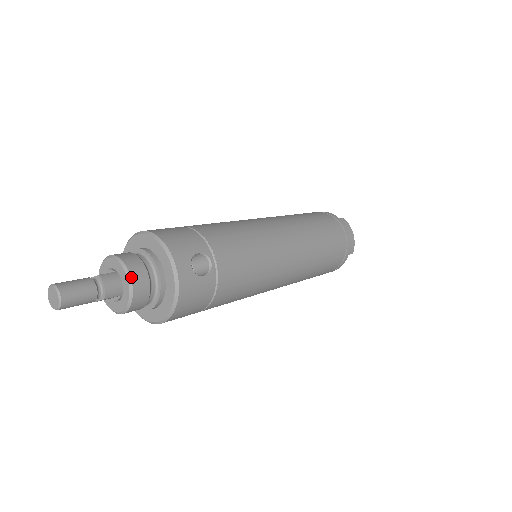
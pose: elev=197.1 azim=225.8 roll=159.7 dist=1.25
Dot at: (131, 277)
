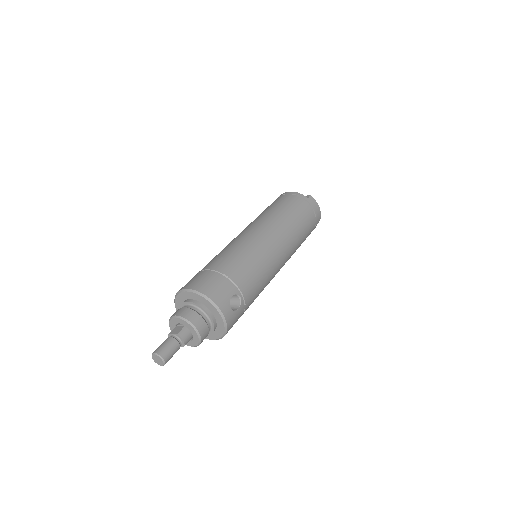
Dot at: (198, 331)
